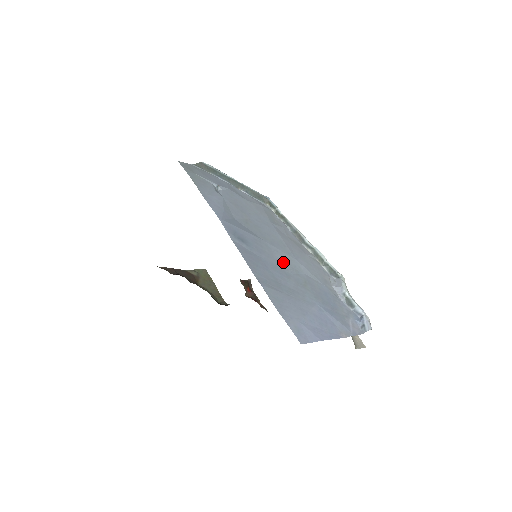
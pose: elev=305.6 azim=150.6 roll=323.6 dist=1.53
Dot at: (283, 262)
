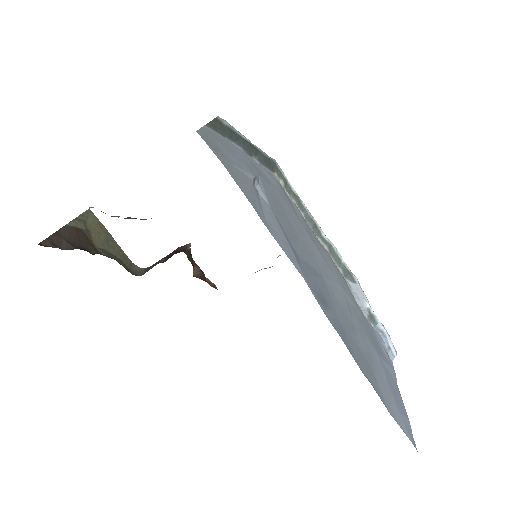
Dot at: (342, 304)
